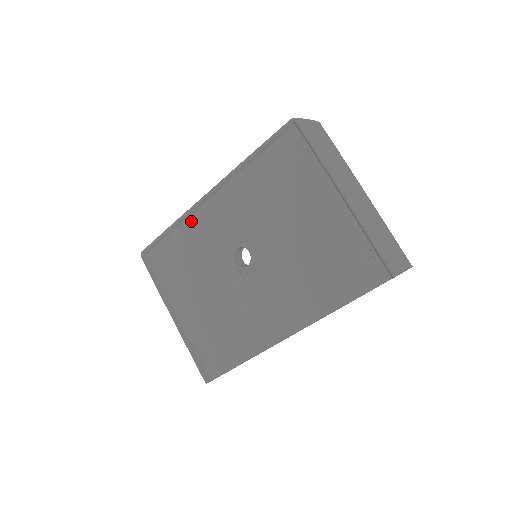
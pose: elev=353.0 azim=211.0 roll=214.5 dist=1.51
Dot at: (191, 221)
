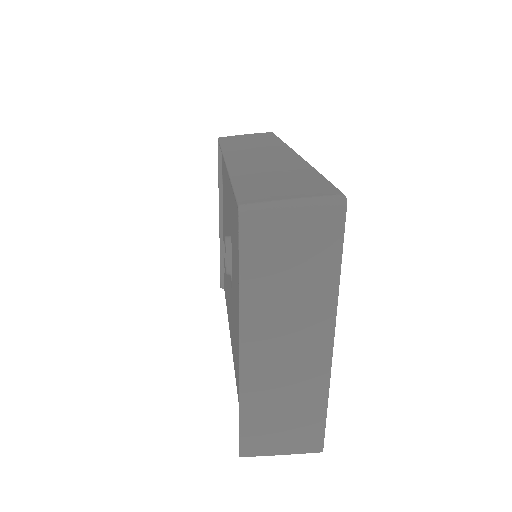
Dot at: occluded
